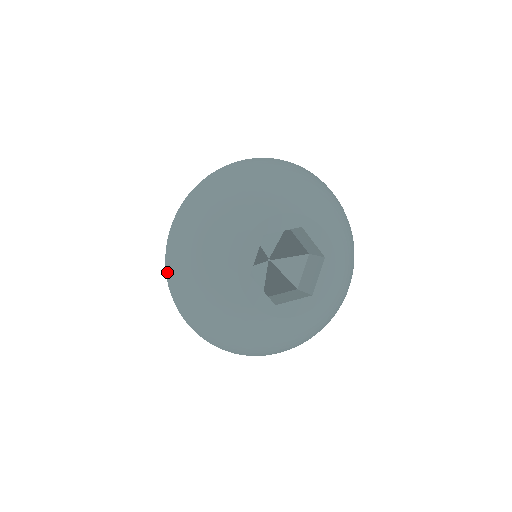
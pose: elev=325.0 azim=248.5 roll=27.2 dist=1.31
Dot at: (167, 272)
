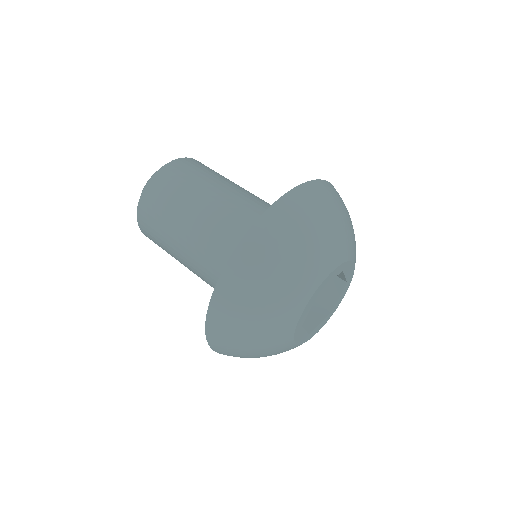
Dot at: (208, 326)
